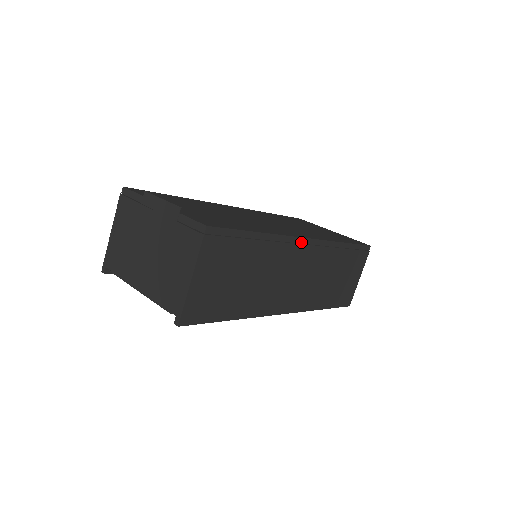
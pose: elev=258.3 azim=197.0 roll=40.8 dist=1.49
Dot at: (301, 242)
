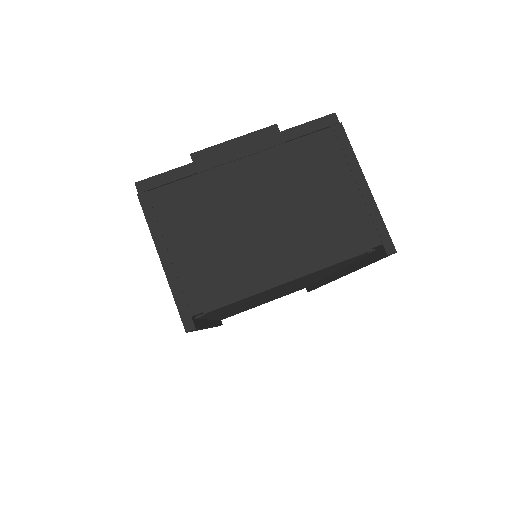
Dot at: occluded
